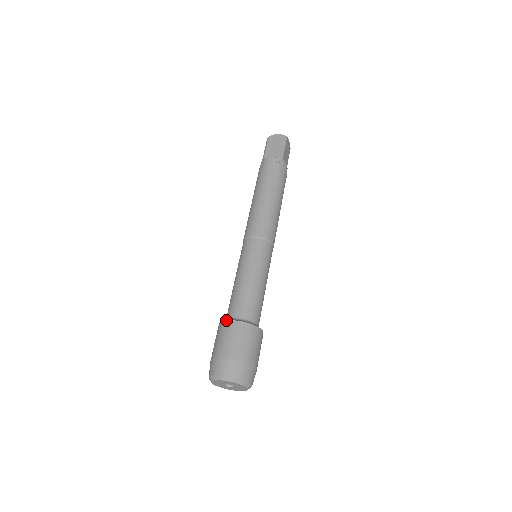
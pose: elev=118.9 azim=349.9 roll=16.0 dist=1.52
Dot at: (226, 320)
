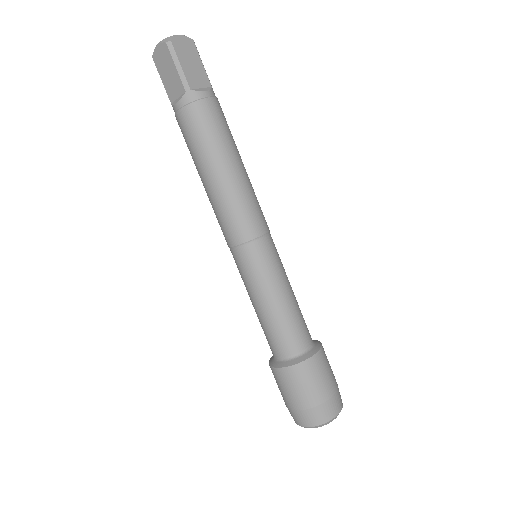
Dot at: (308, 359)
